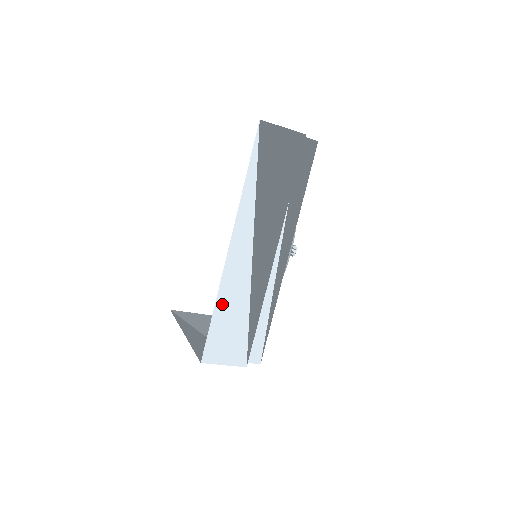
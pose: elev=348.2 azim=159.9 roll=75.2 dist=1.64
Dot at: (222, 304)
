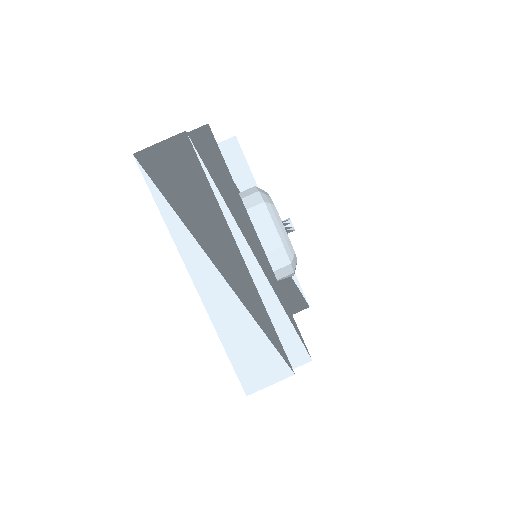
Dot at: (226, 335)
